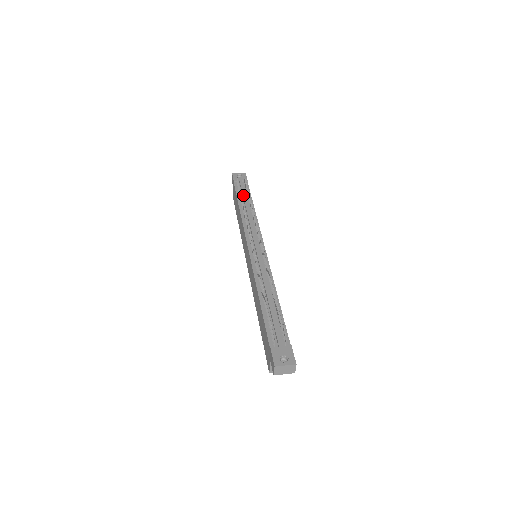
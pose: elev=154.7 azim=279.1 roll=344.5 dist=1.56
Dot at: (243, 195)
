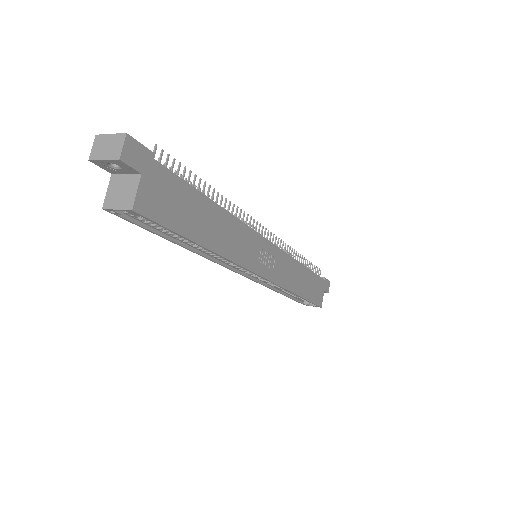
Dot at: occluded
